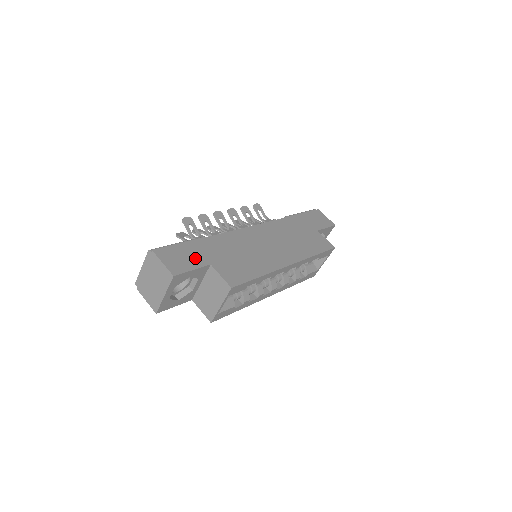
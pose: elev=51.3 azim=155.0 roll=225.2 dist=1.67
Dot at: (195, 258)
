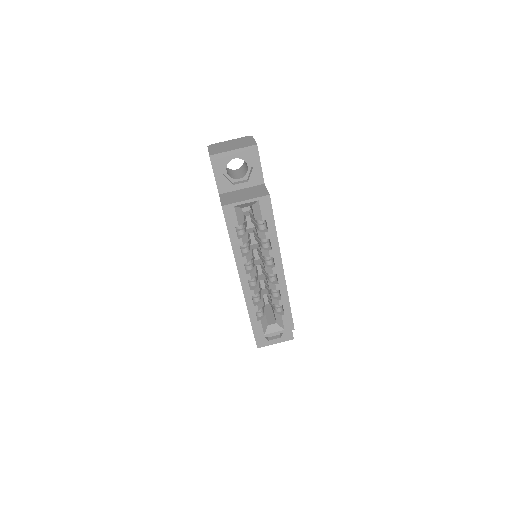
Dot at: occluded
